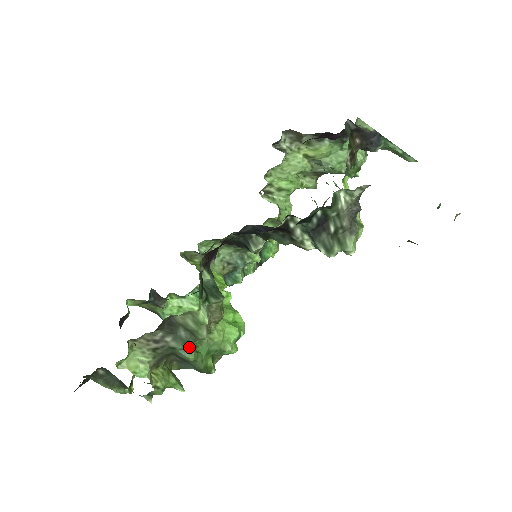
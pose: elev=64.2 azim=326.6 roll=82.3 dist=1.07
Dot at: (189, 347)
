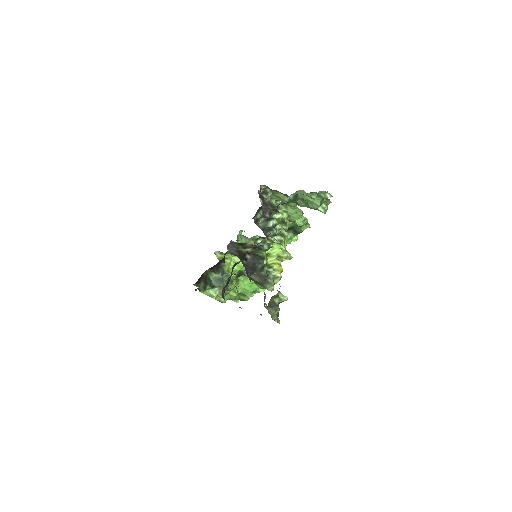
Dot at: occluded
